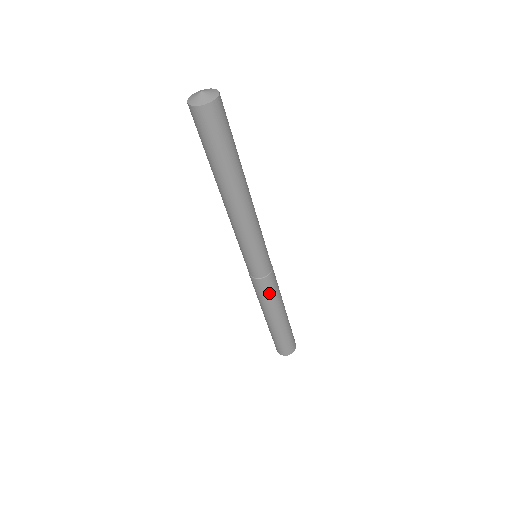
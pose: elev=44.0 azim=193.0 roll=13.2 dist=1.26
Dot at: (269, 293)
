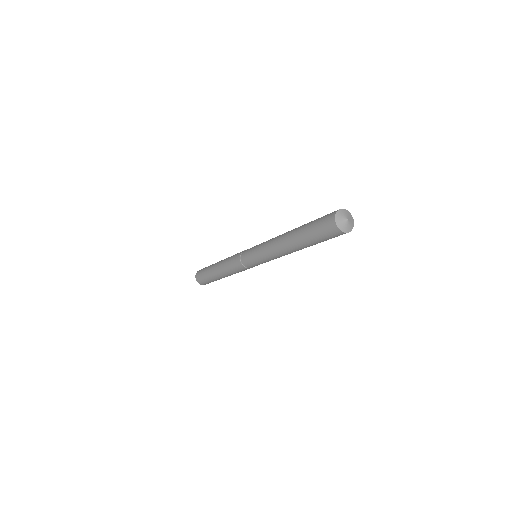
Dot at: (236, 270)
